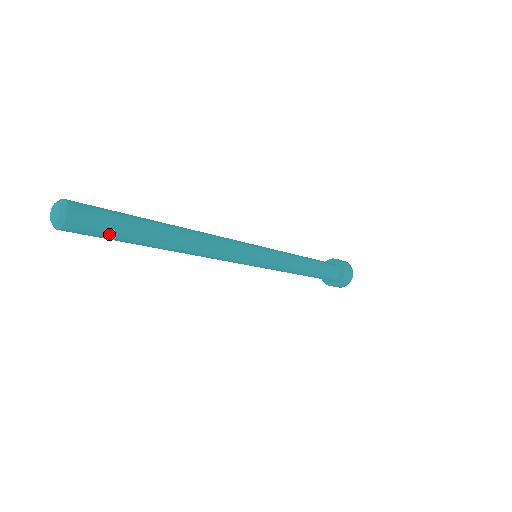
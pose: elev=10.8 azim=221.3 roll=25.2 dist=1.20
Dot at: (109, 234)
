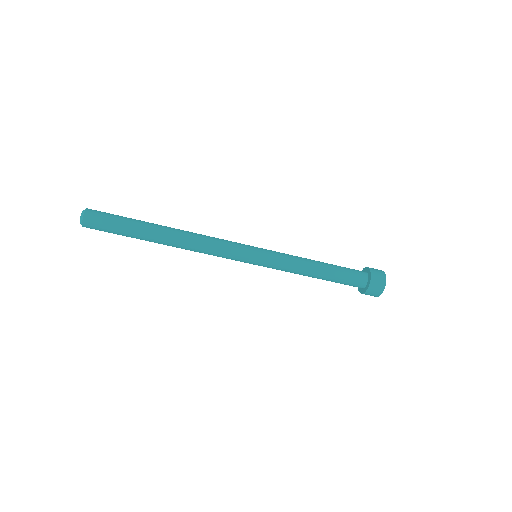
Dot at: (117, 217)
